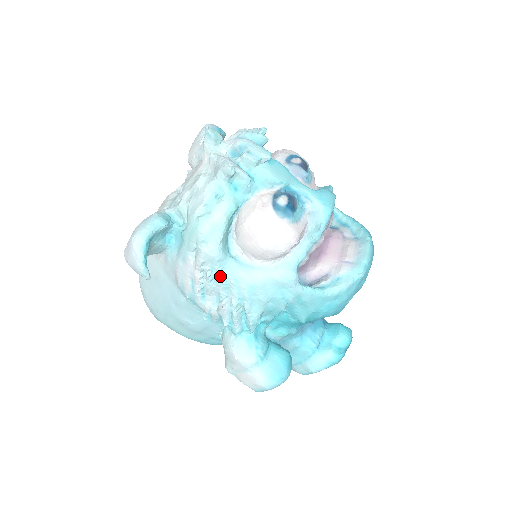
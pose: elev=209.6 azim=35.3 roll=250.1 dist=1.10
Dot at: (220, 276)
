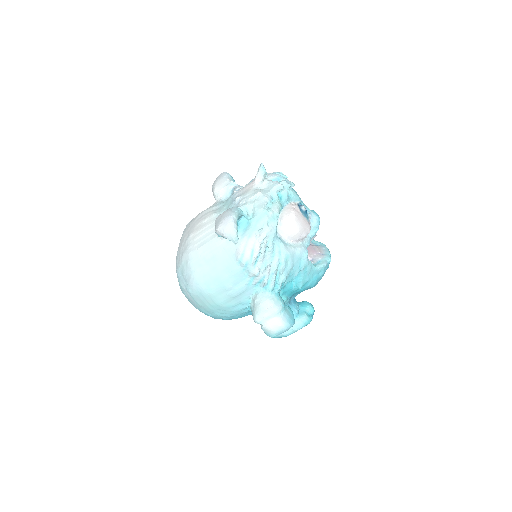
Dot at: (272, 247)
